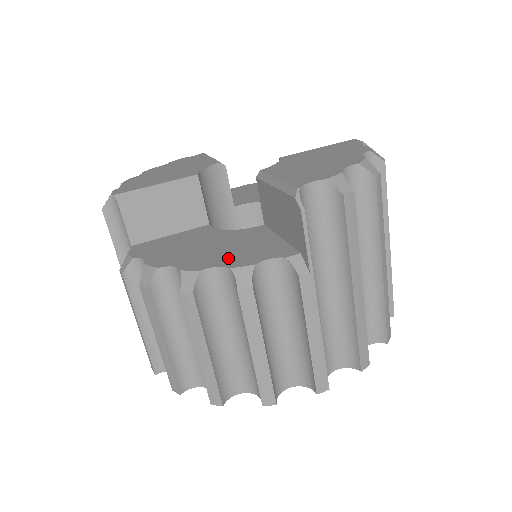
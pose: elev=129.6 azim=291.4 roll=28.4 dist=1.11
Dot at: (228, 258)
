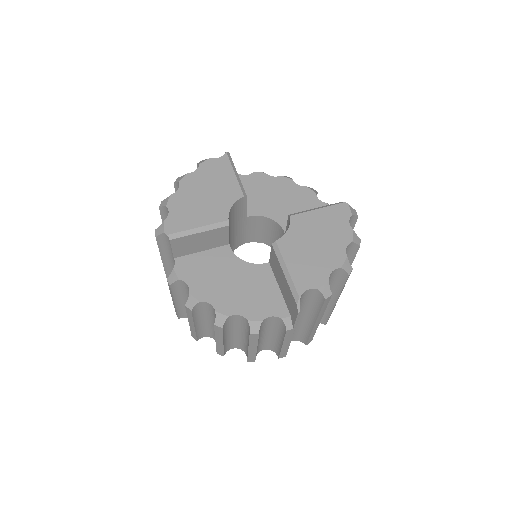
Dot at: (246, 306)
